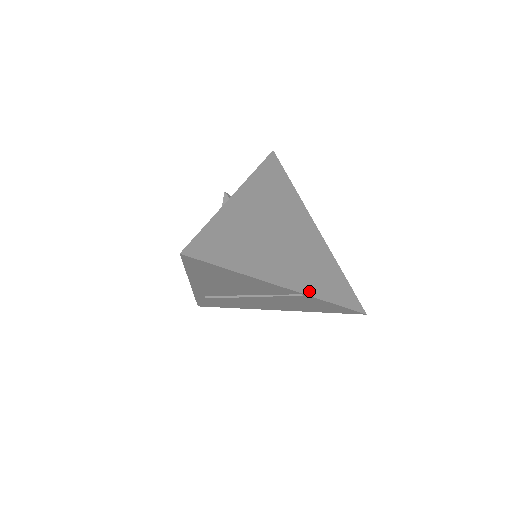
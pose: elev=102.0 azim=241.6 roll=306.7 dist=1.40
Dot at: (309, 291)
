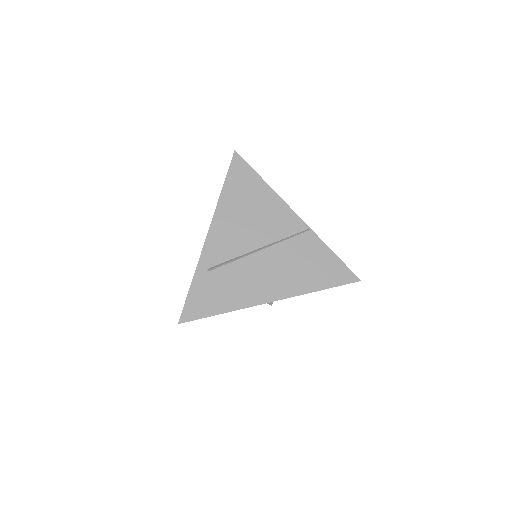
Dot at: (313, 235)
